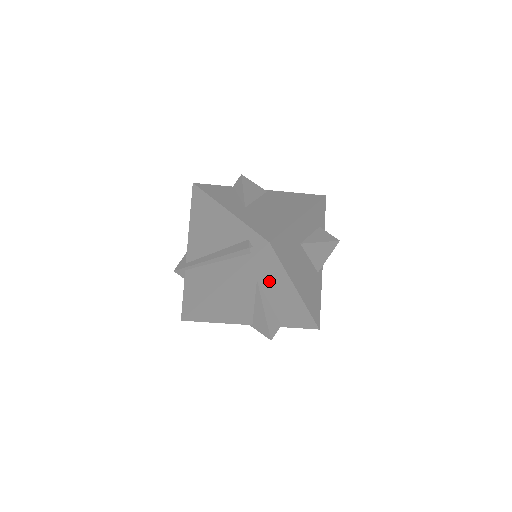
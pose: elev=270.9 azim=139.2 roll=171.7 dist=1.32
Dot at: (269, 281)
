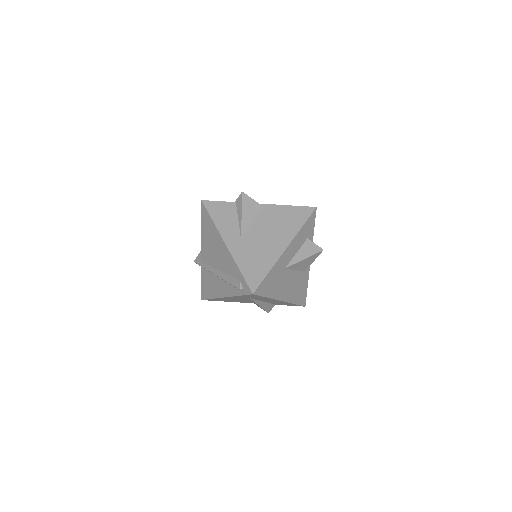
Dot at: occluded
